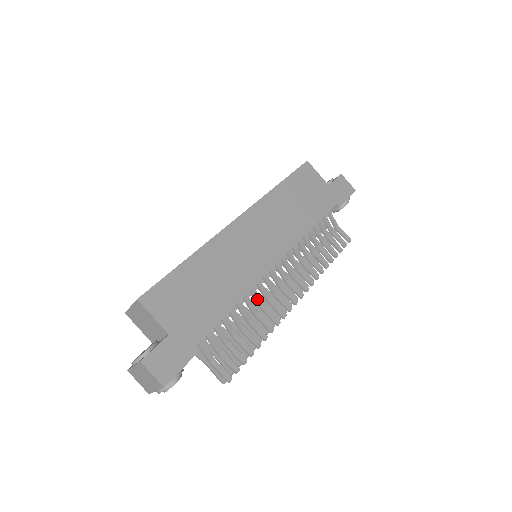
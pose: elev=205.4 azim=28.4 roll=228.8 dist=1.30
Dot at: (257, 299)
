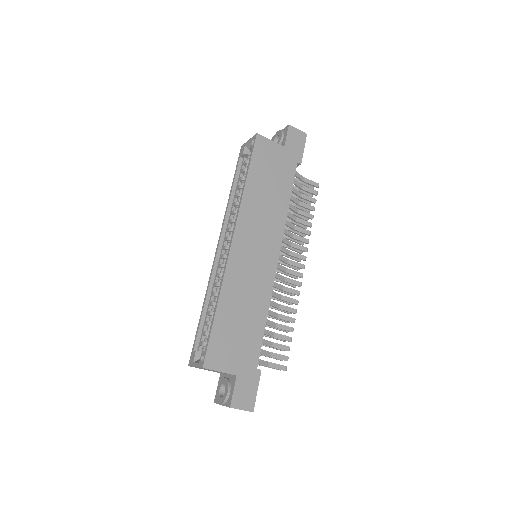
Dot at: (275, 296)
